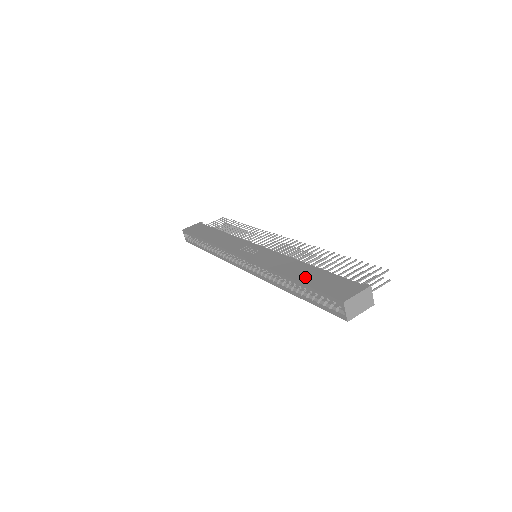
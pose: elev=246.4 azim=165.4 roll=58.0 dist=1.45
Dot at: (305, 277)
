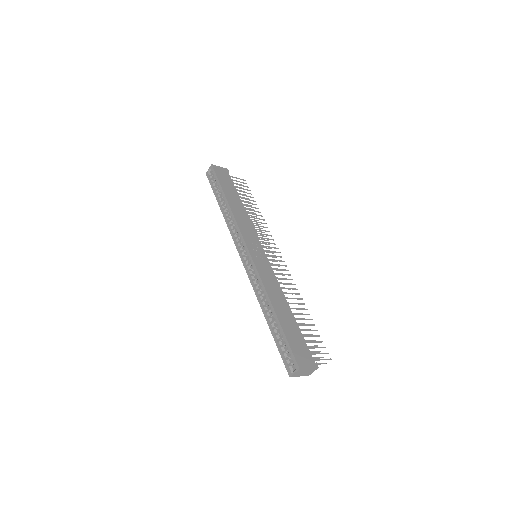
Dot at: (285, 321)
